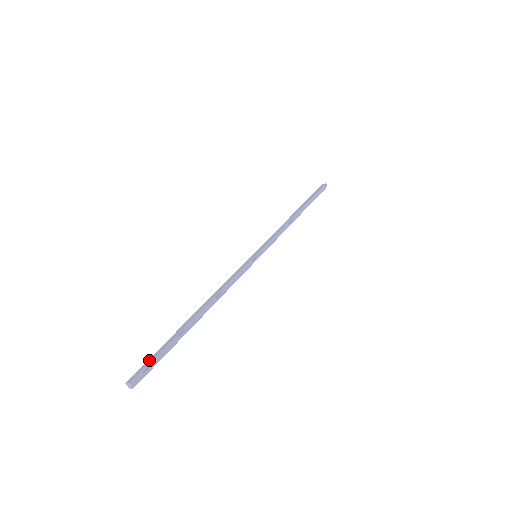
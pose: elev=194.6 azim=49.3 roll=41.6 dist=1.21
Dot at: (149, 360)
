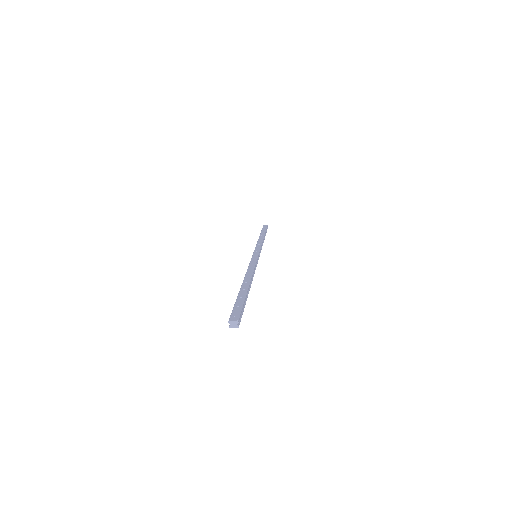
Dot at: (237, 307)
